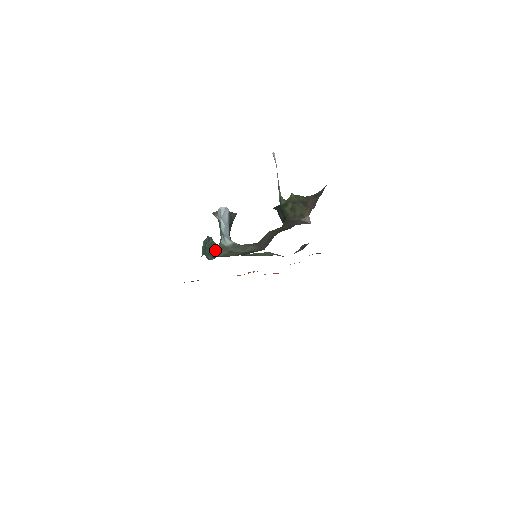
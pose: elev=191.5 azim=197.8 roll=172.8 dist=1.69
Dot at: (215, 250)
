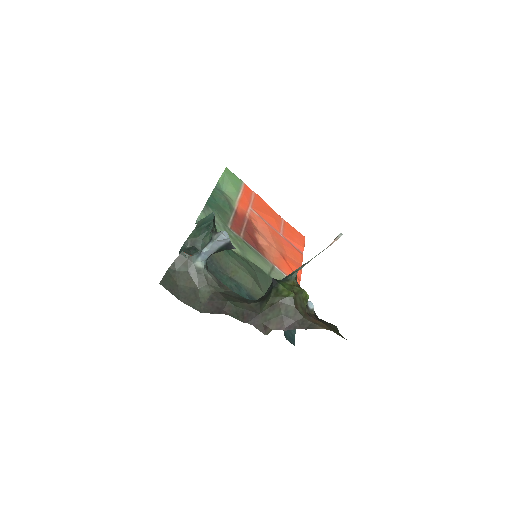
Dot at: (179, 258)
